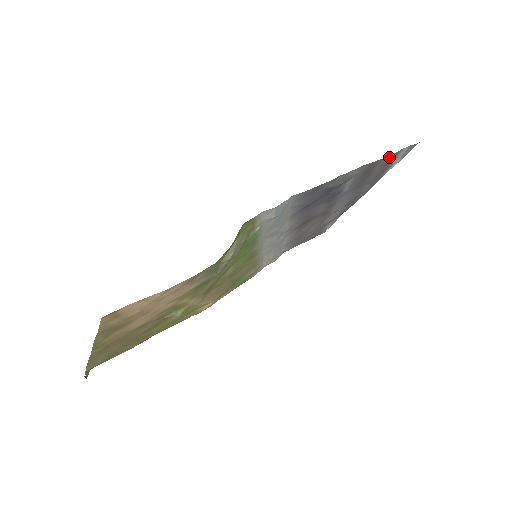
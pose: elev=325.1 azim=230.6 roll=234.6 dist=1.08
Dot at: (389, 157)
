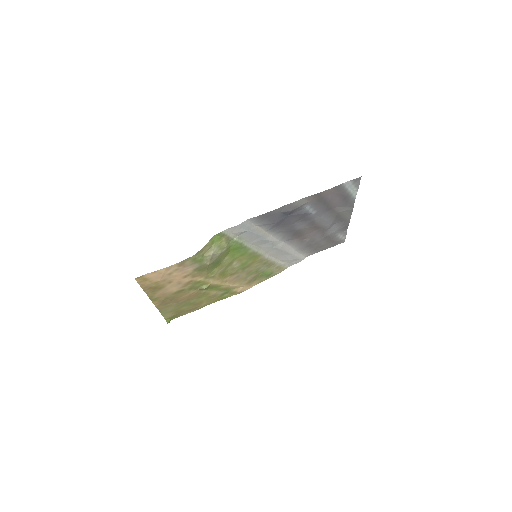
Dot at: (333, 189)
